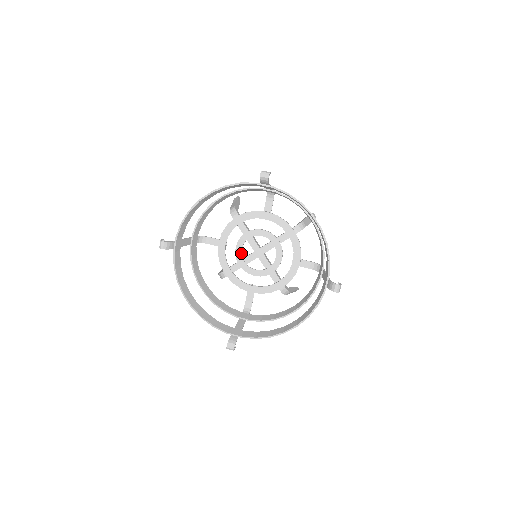
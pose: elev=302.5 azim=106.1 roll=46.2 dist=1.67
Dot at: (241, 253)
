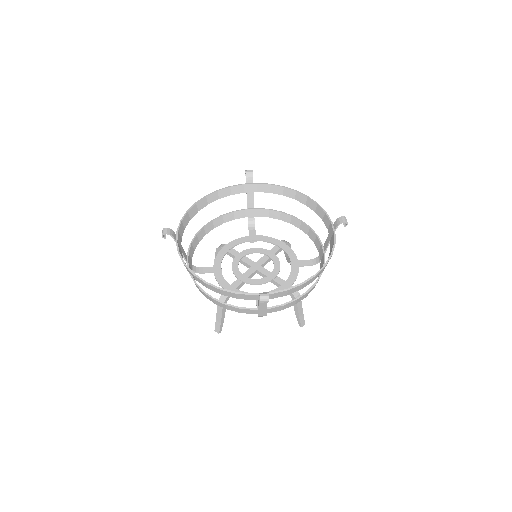
Dot at: (238, 270)
